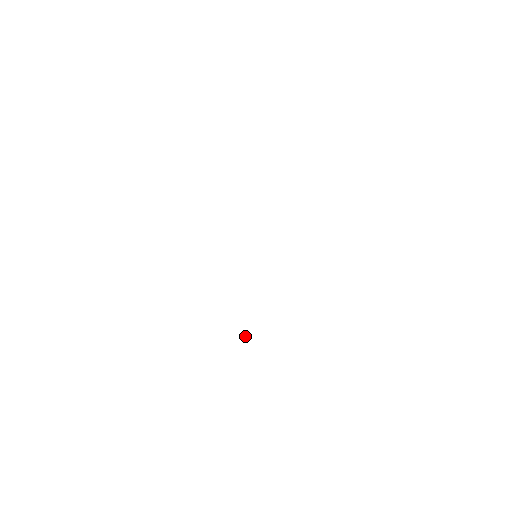
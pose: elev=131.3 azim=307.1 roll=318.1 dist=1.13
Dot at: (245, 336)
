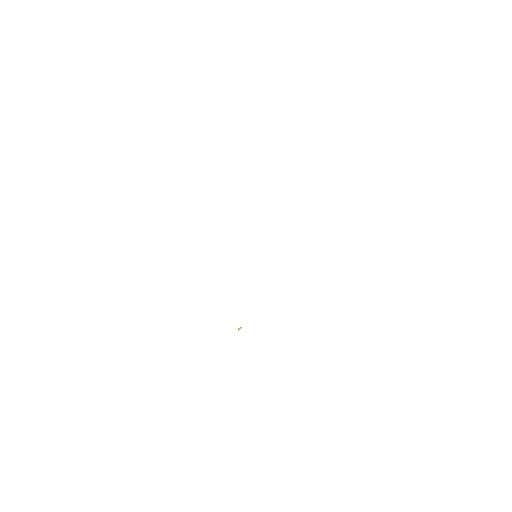
Dot at: (240, 327)
